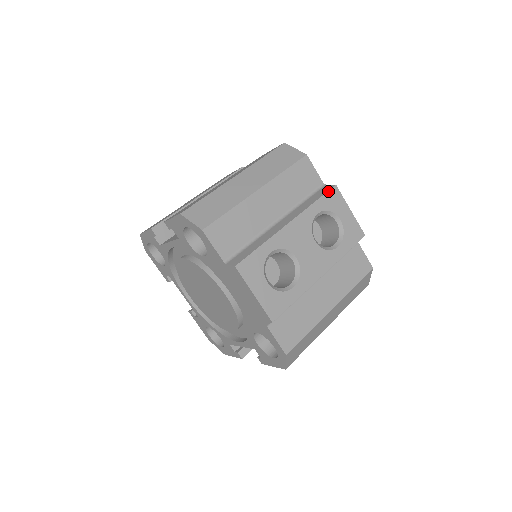
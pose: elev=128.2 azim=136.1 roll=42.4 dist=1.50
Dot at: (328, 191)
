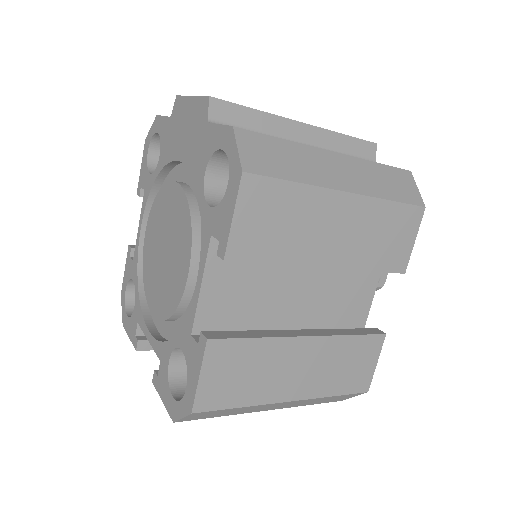
Dot at: occluded
